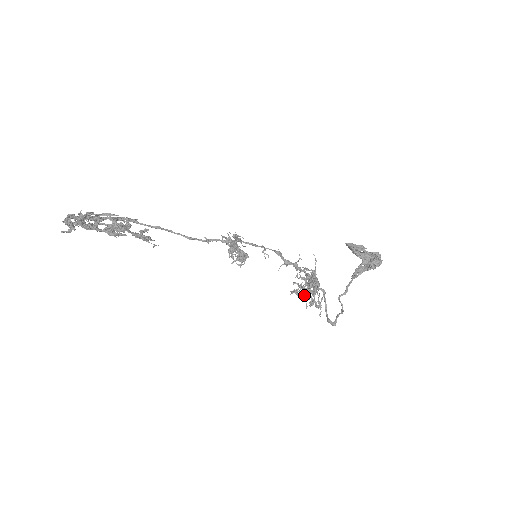
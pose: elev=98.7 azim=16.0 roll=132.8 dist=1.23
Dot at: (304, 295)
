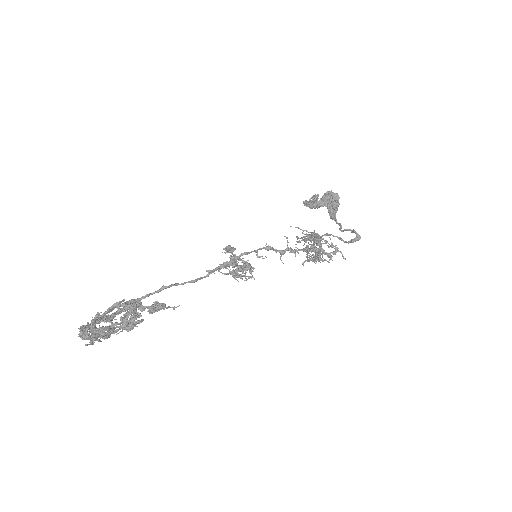
Dot at: (318, 258)
